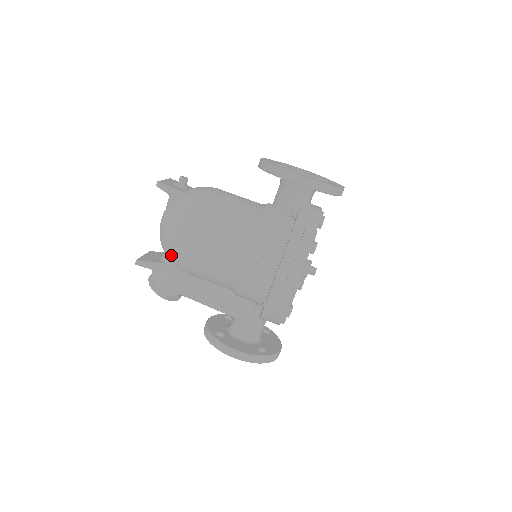
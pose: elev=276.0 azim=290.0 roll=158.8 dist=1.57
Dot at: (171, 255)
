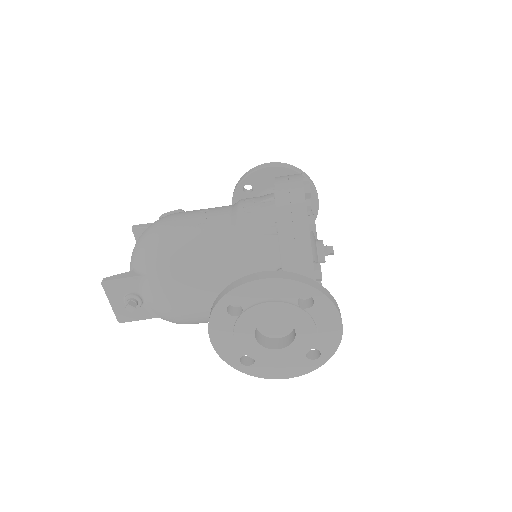
Dot at: occluded
